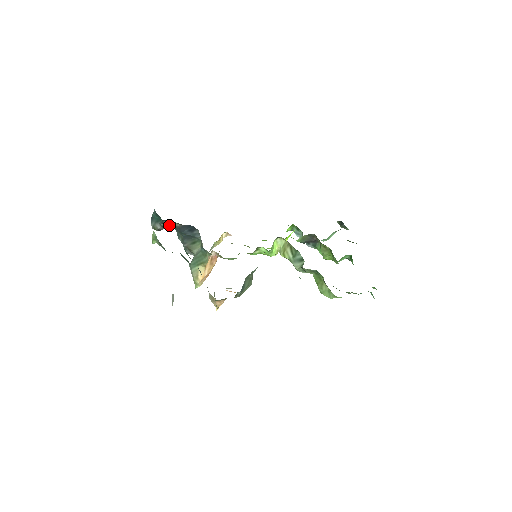
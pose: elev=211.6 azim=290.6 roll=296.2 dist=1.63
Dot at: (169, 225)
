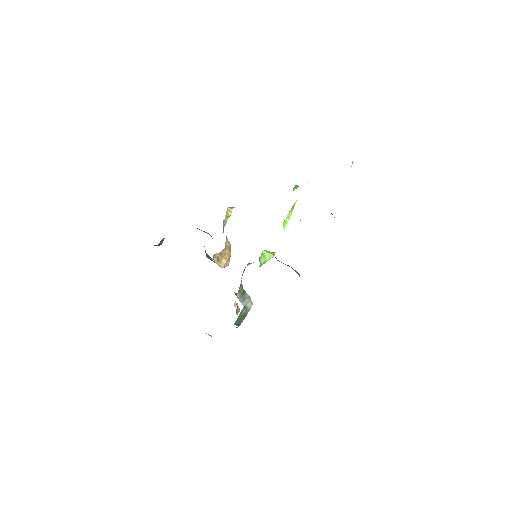
Dot at: occluded
